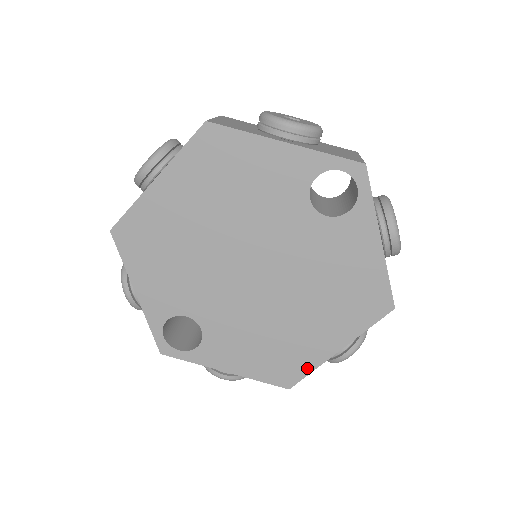
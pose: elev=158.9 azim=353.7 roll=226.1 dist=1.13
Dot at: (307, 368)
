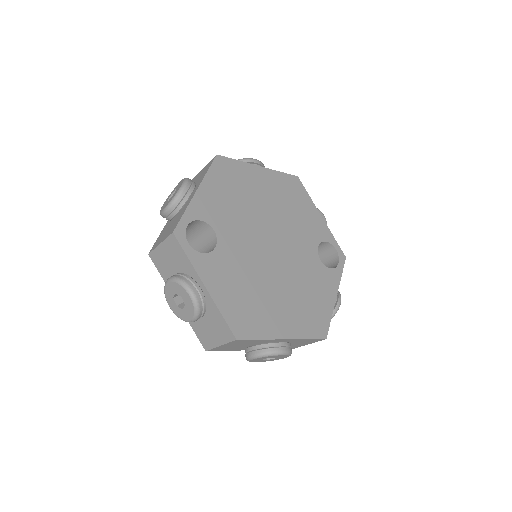
Dot at: (259, 334)
